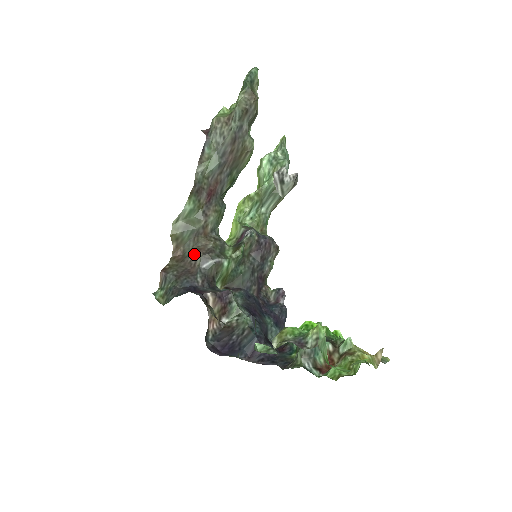
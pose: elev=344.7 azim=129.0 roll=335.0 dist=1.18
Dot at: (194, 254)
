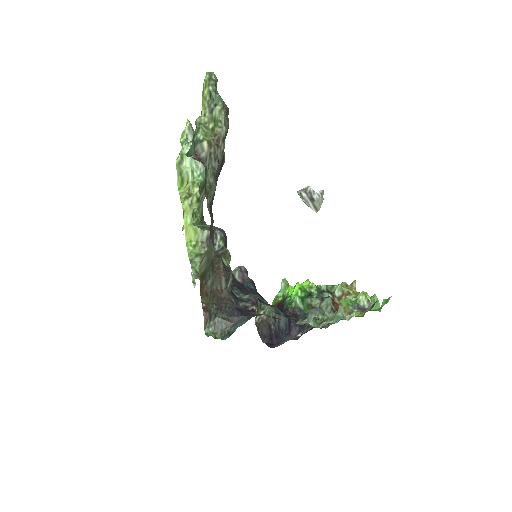
Dot at: (217, 281)
